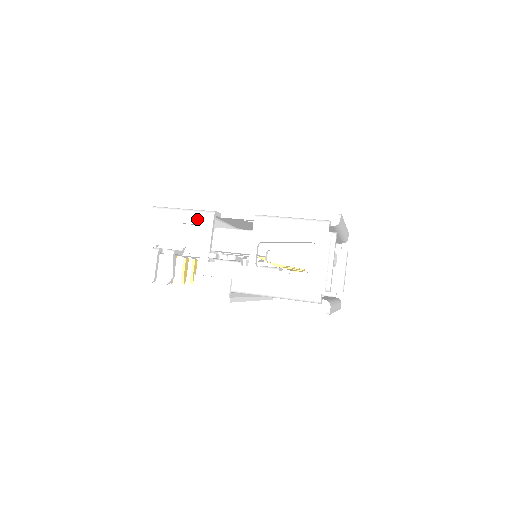
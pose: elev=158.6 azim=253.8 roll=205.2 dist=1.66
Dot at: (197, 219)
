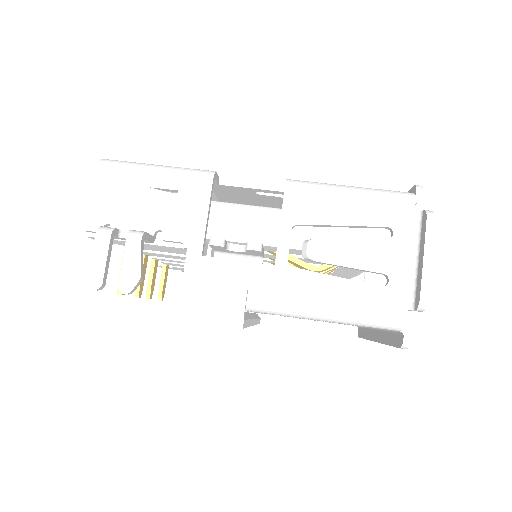
Dot at: (182, 182)
